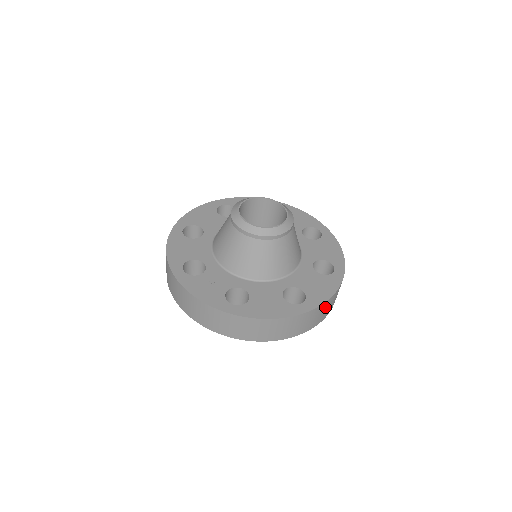
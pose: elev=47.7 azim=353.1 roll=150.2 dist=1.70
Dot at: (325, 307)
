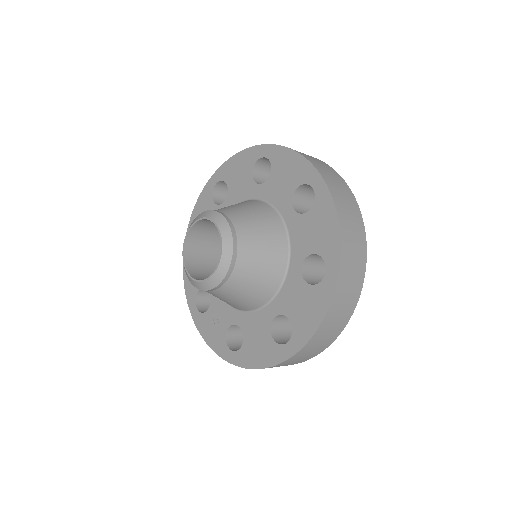
Dot at: (323, 332)
